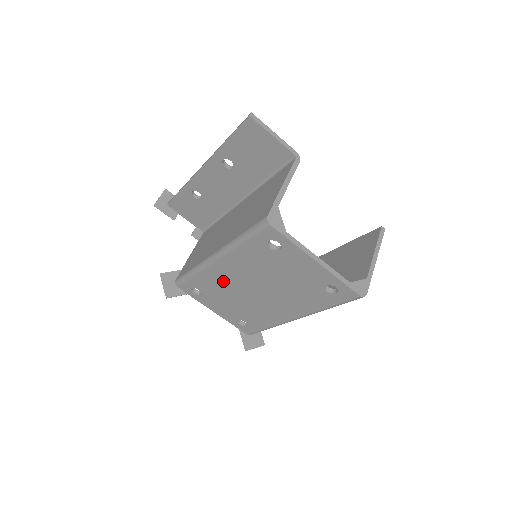
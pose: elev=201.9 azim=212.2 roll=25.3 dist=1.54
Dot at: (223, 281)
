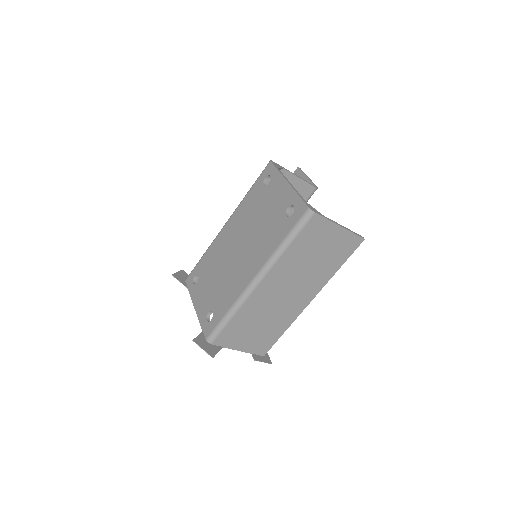
Dot at: (220, 250)
